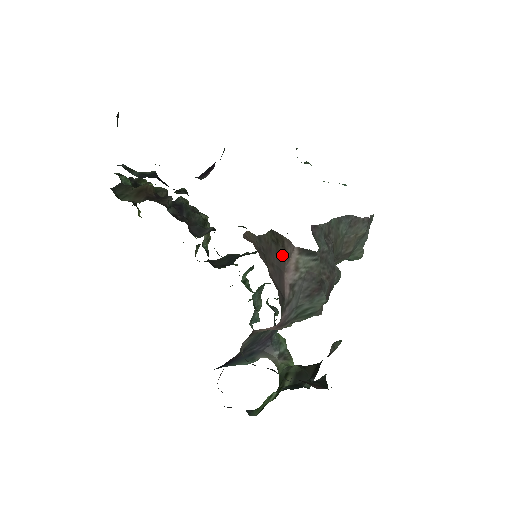
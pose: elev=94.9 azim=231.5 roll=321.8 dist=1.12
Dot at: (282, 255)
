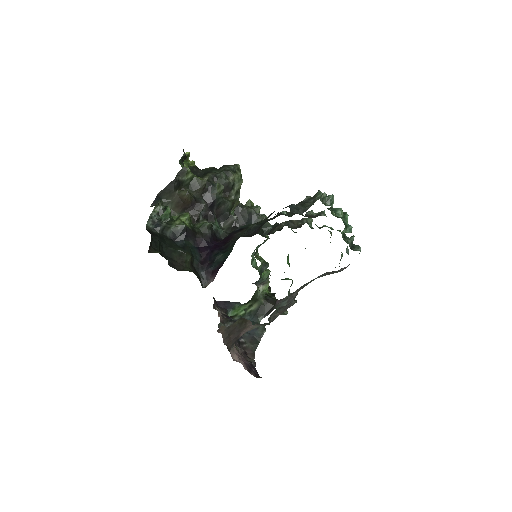
Dot at: (243, 328)
